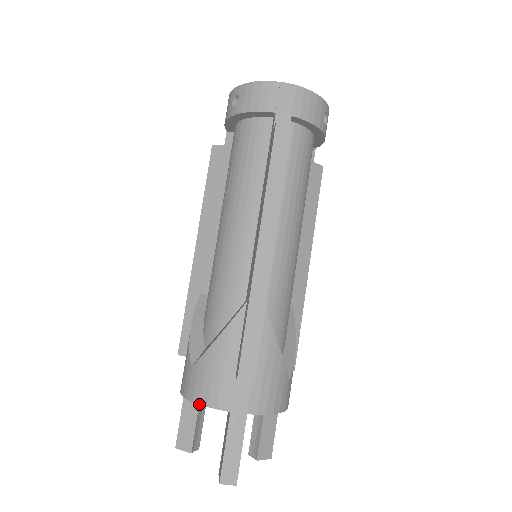
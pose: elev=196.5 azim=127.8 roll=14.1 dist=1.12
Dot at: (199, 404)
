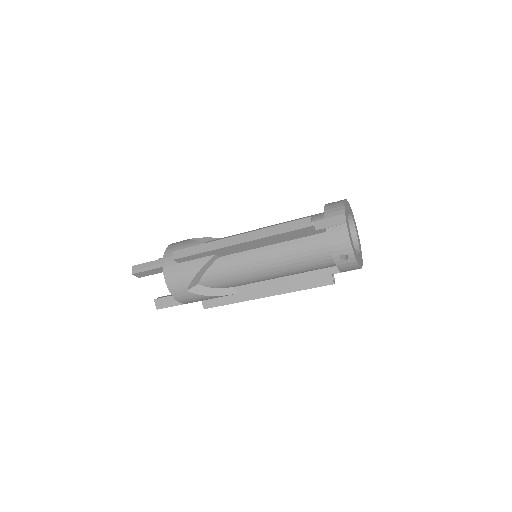
Dot at: occluded
